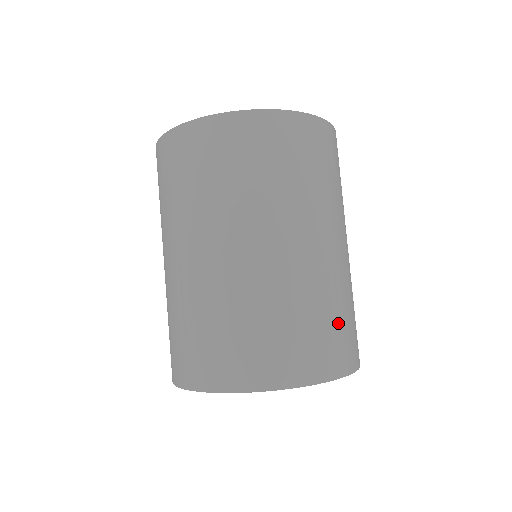
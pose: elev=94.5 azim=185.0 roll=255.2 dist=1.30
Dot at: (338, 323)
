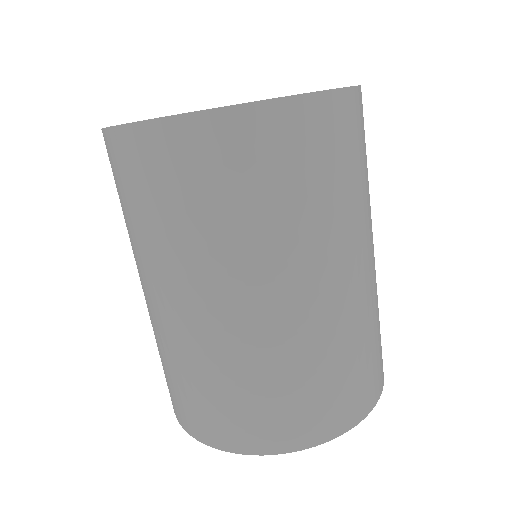
Dot at: occluded
